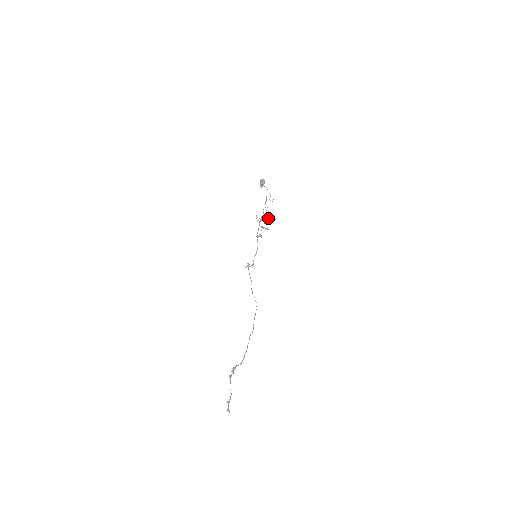
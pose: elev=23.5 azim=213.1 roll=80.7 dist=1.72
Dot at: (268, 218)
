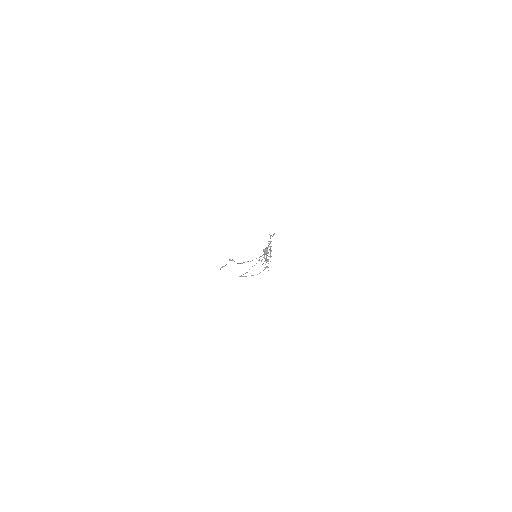
Dot at: (266, 262)
